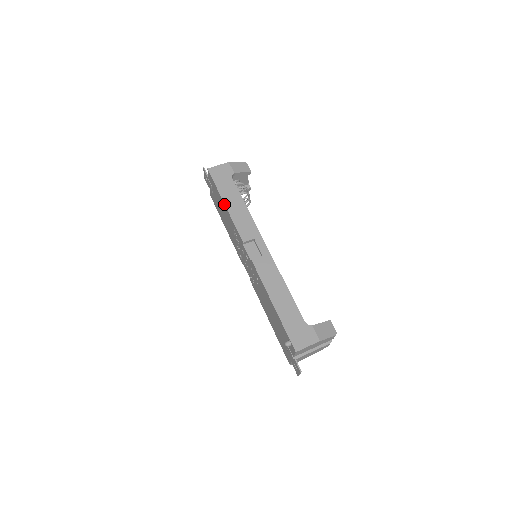
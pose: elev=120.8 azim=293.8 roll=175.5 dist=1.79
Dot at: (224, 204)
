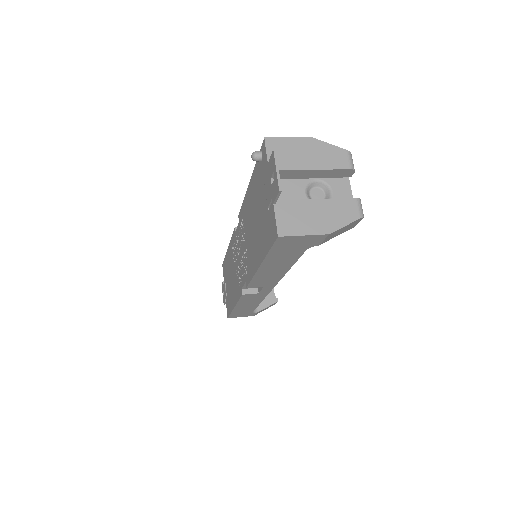
Dot at: (227, 249)
